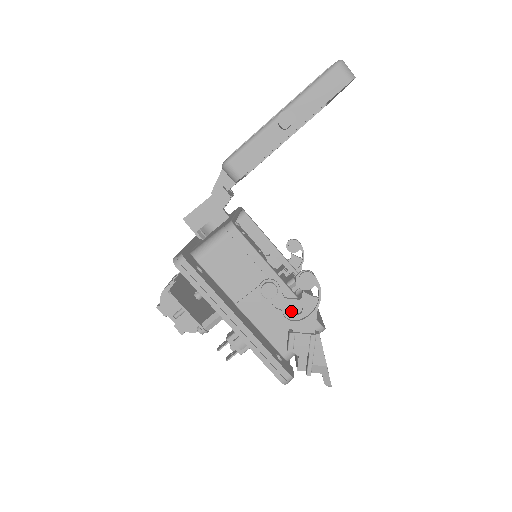
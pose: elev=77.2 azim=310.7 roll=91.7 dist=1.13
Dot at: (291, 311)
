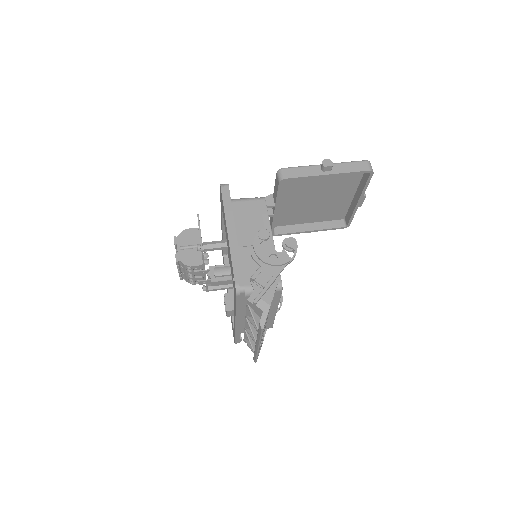
Dot at: (269, 256)
